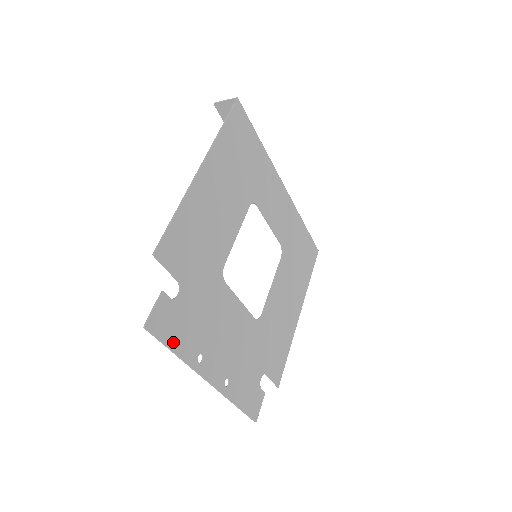
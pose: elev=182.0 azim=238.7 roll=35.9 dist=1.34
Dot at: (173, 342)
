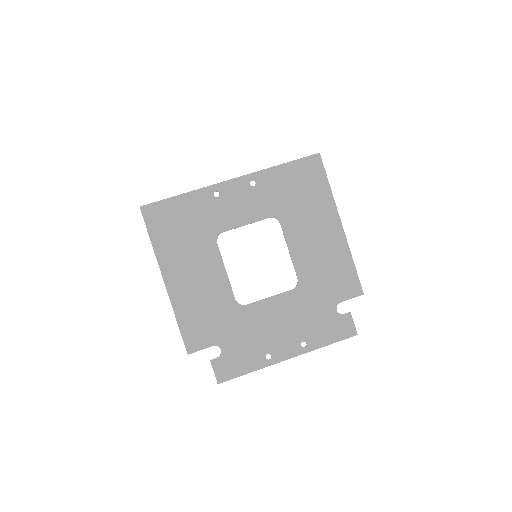
Dot at: (242, 370)
